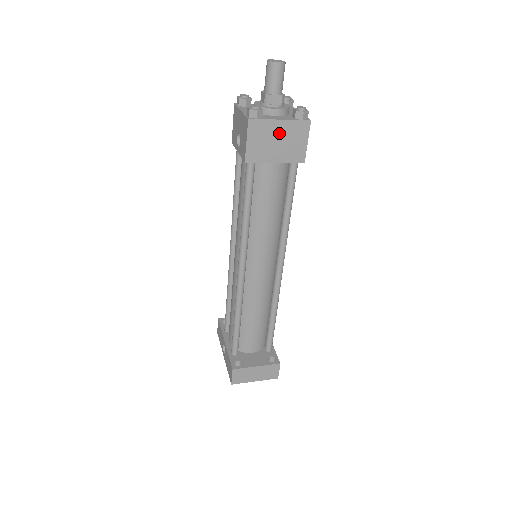
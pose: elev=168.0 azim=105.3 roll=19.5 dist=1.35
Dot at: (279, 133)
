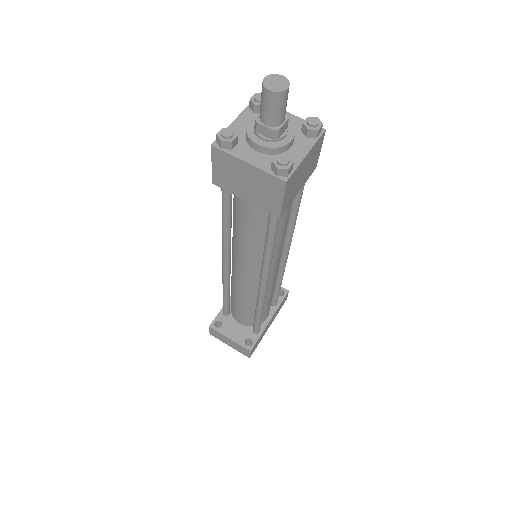
Dot at: (248, 175)
